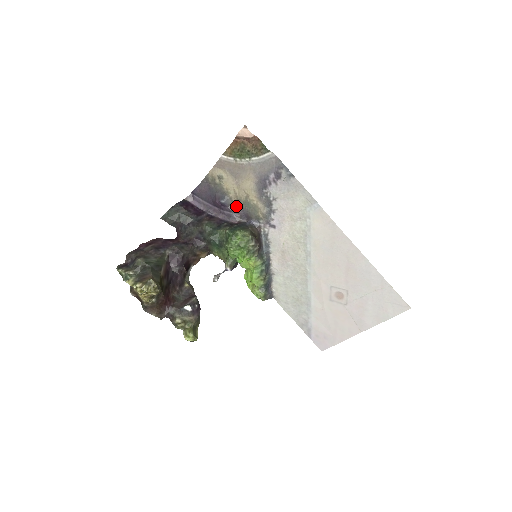
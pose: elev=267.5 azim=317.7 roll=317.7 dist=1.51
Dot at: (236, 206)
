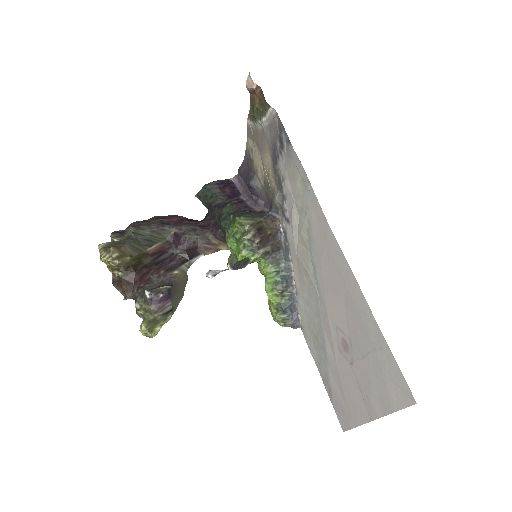
Dot at: (264, 190)
